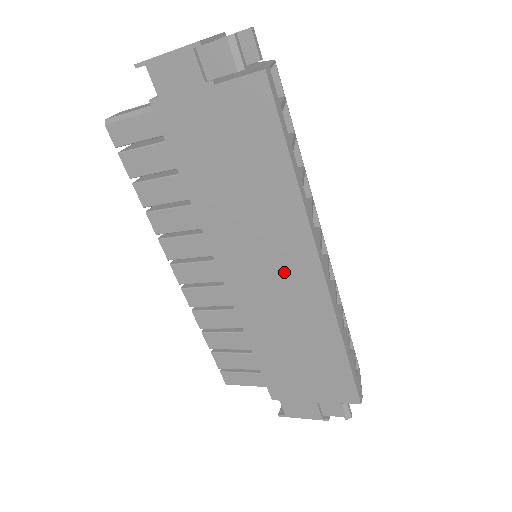
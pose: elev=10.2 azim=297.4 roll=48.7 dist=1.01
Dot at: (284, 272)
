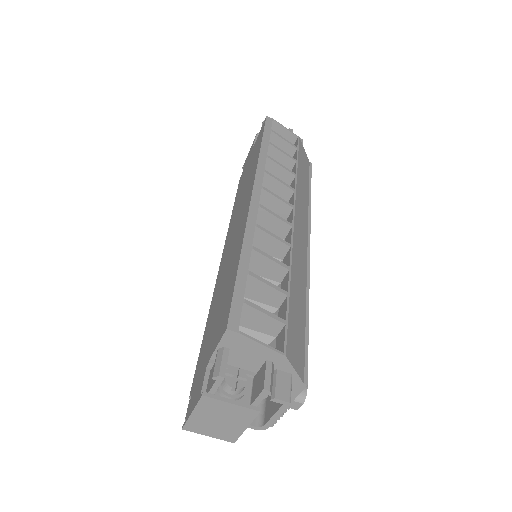
Dot at: (240, 219)
